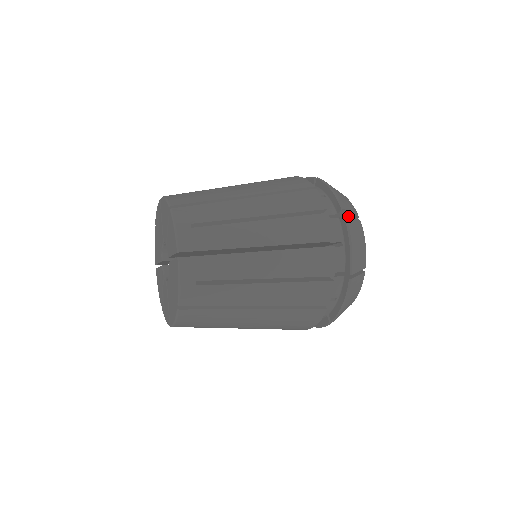
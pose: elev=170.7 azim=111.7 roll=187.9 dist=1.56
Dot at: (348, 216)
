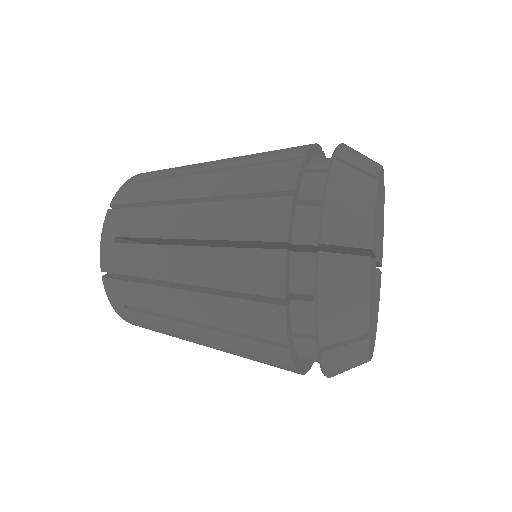
Dot at: (327, 256)
